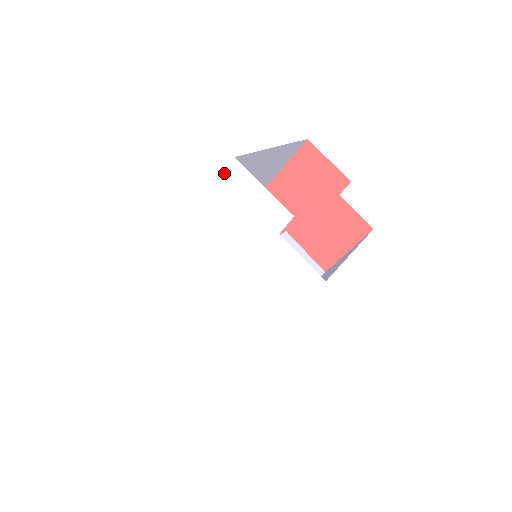
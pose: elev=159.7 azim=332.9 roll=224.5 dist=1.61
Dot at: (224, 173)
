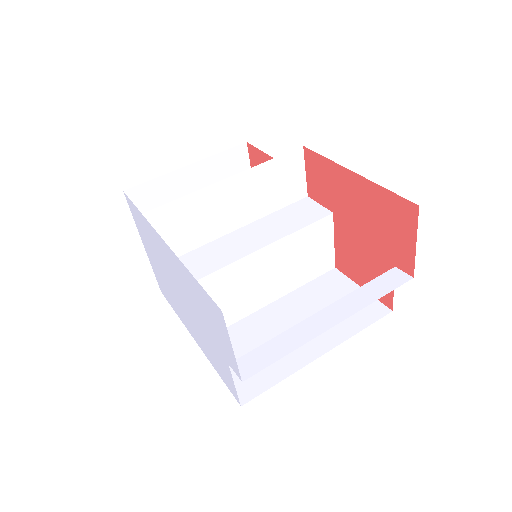
Dot at: (210, 297)
